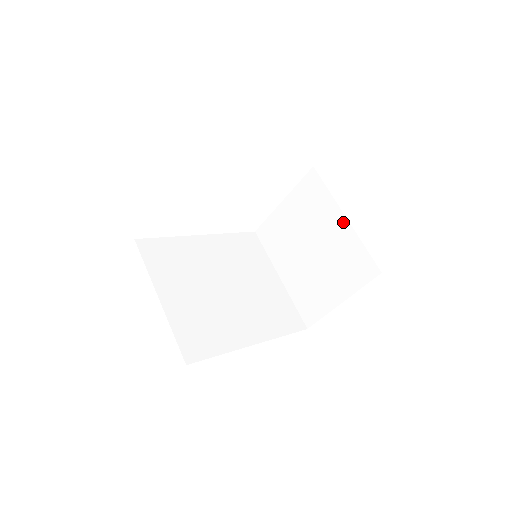
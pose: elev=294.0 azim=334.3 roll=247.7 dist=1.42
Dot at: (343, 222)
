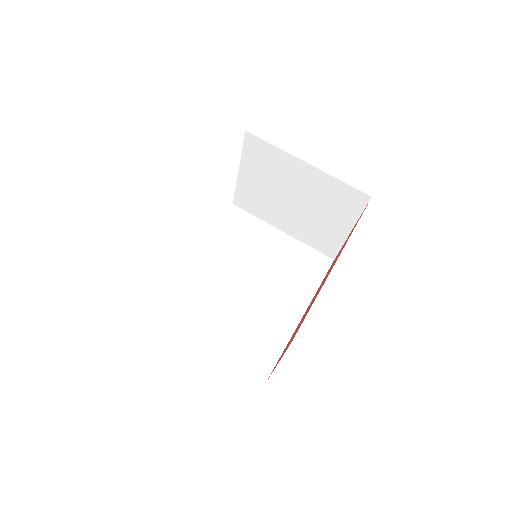
Dot at: (308, 168)
